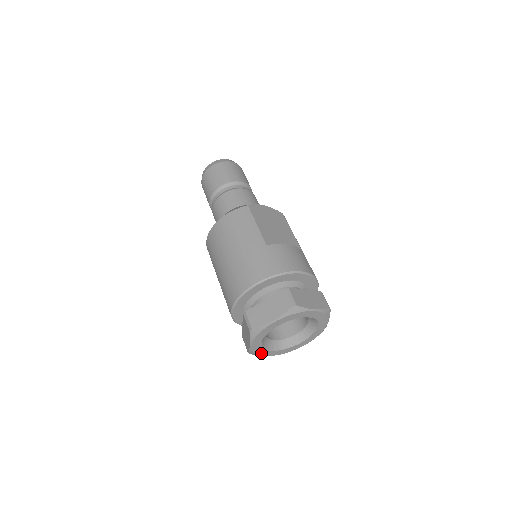
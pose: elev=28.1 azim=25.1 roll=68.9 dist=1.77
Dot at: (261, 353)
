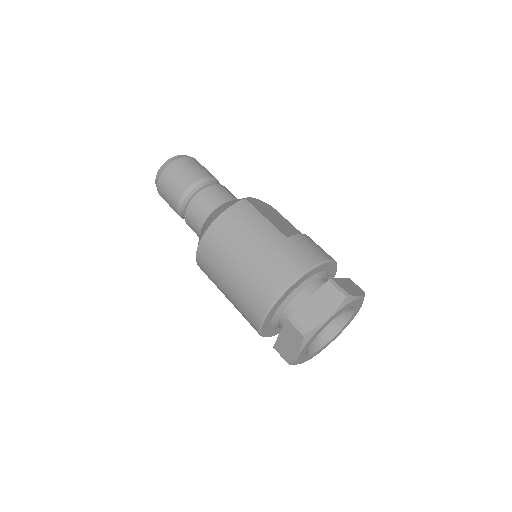
Dot at: (301, 361)
